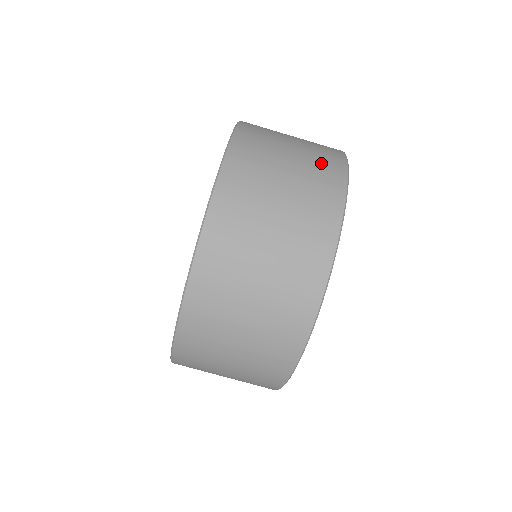
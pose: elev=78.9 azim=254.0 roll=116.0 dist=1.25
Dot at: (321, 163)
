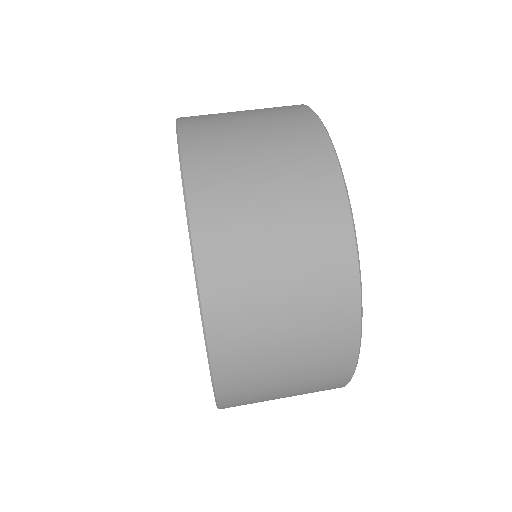
Dot at: occluded
